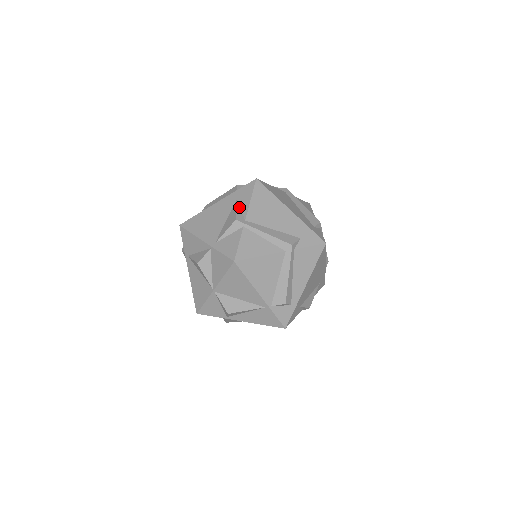
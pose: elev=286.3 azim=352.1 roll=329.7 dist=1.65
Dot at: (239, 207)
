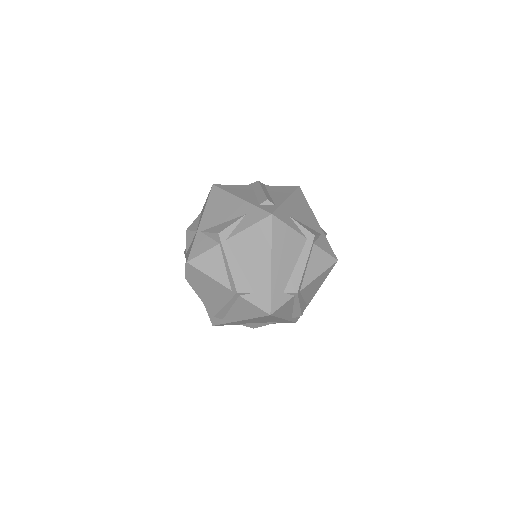
Dot at: (238, 223)
